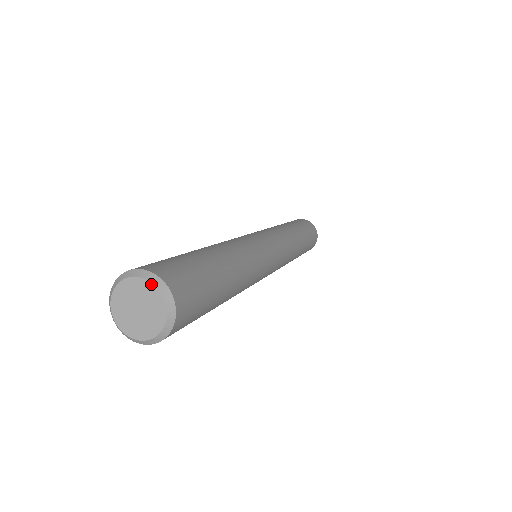
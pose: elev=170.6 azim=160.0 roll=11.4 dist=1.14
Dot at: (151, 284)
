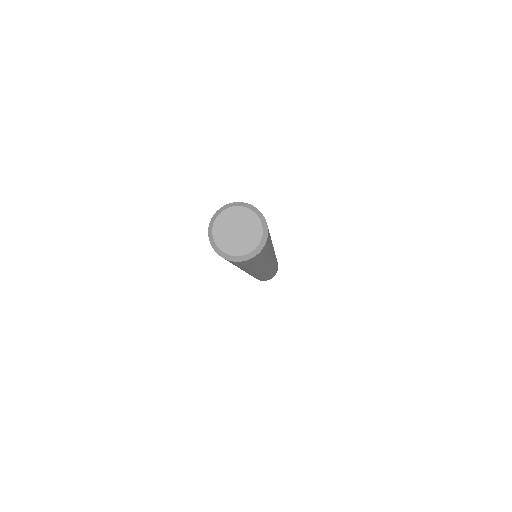
Dot at: (248, 209)
